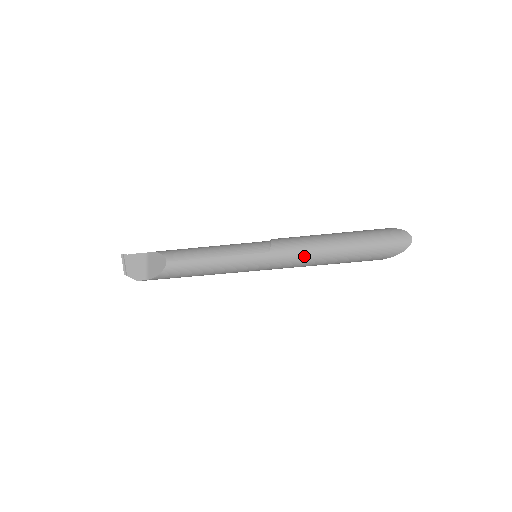
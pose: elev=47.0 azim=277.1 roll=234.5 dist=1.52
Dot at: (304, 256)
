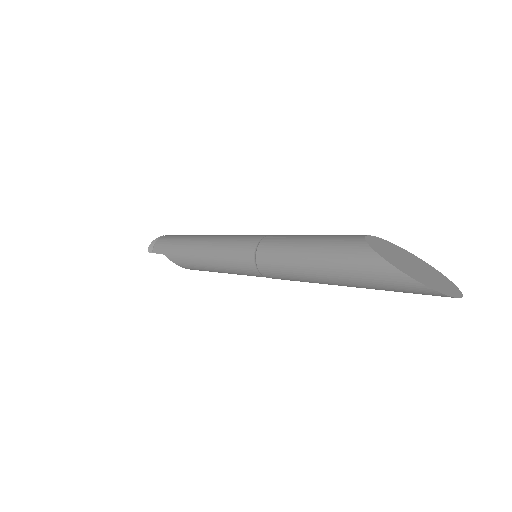
Dot at: occluded
